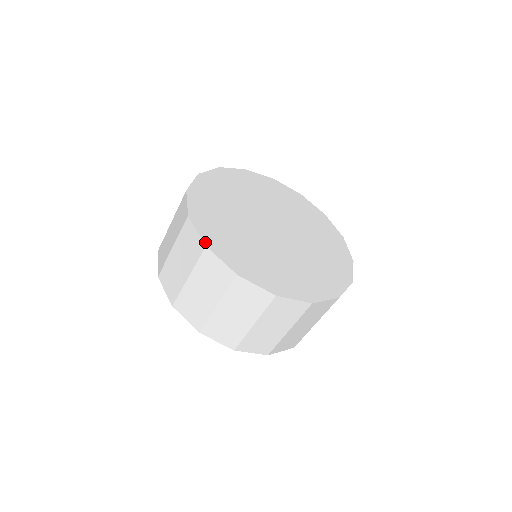
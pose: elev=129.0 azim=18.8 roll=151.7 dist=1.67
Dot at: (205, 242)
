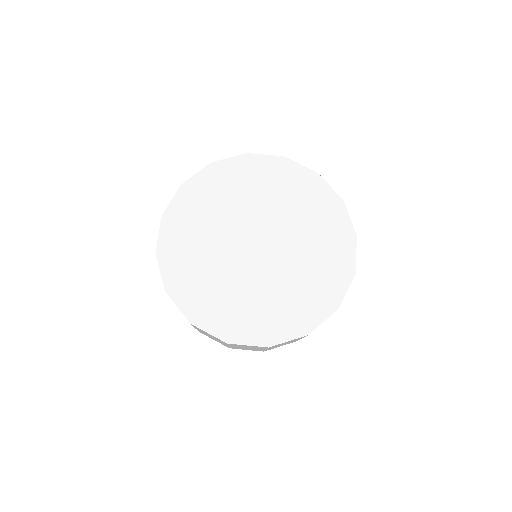
Dot at: (189, 319)
